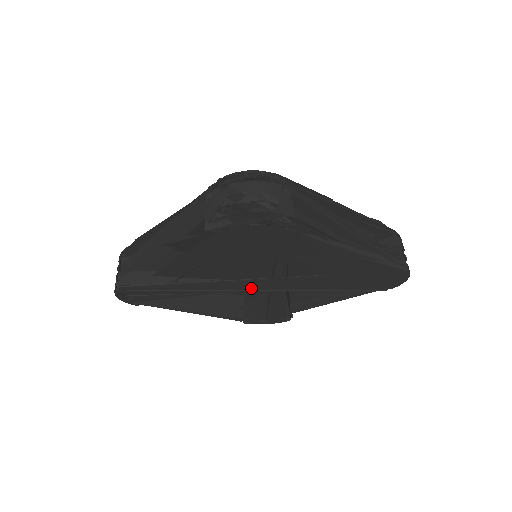
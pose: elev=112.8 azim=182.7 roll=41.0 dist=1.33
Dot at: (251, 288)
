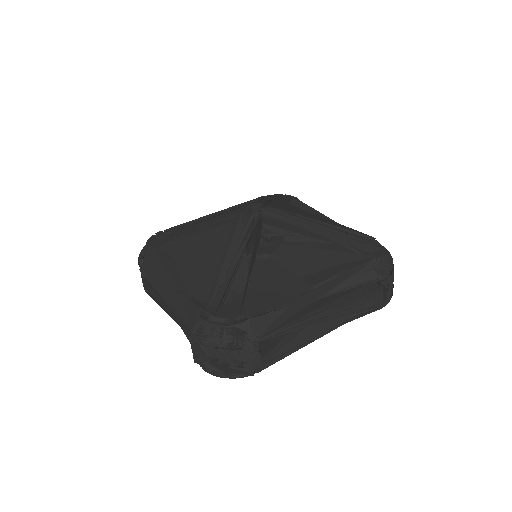
Dot at: occluded
